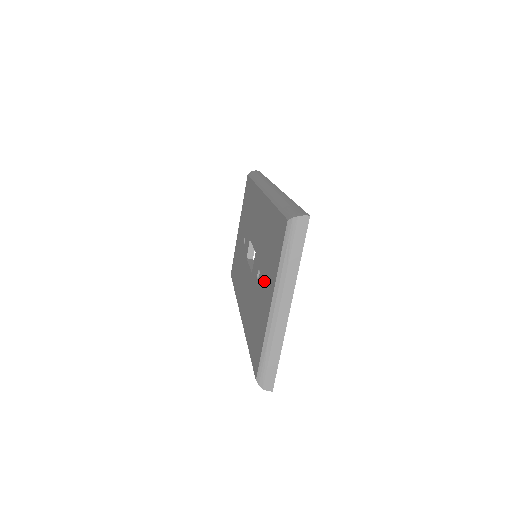
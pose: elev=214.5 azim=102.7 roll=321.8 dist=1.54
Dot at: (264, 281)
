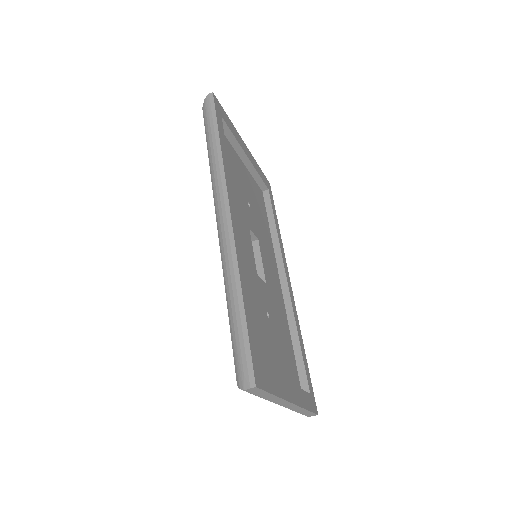
Dot at: occluded
